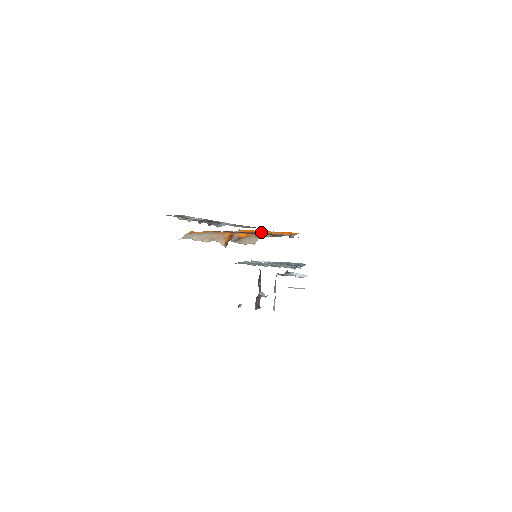
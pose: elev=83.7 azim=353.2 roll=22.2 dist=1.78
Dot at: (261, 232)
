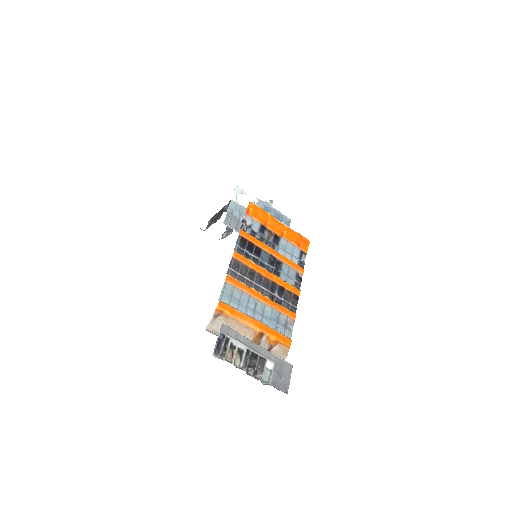
Dot at: (274, 231)
